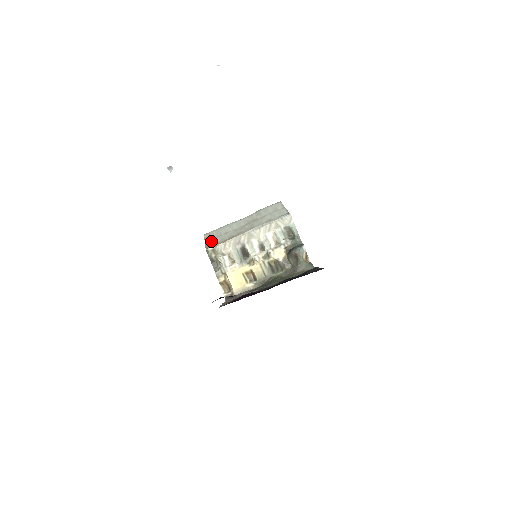
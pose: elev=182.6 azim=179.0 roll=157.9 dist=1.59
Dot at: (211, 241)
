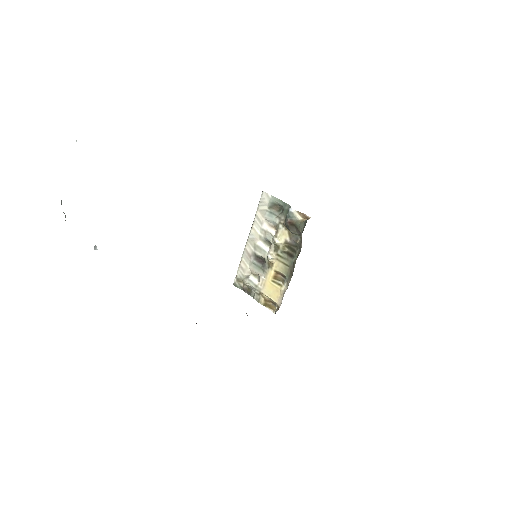
Dot at: occluded
